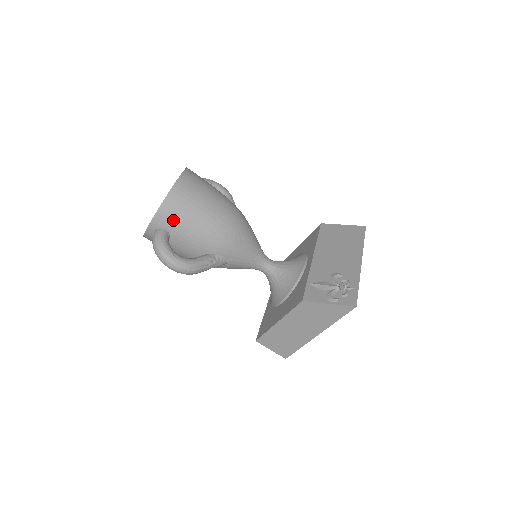
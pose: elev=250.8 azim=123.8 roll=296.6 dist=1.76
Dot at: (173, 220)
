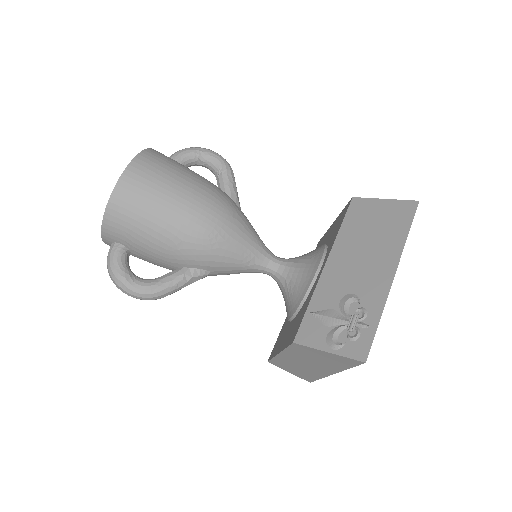
Dot at: (123, 233)
